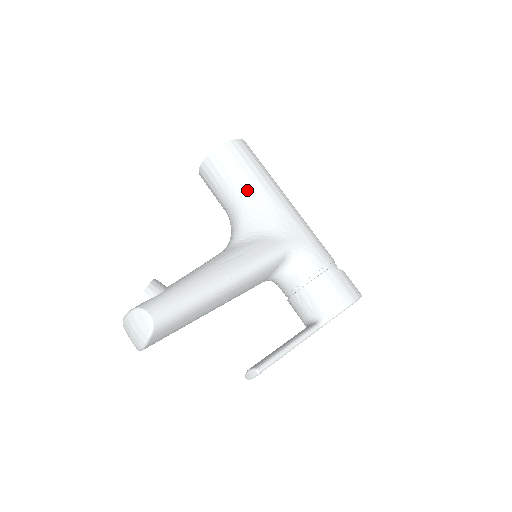
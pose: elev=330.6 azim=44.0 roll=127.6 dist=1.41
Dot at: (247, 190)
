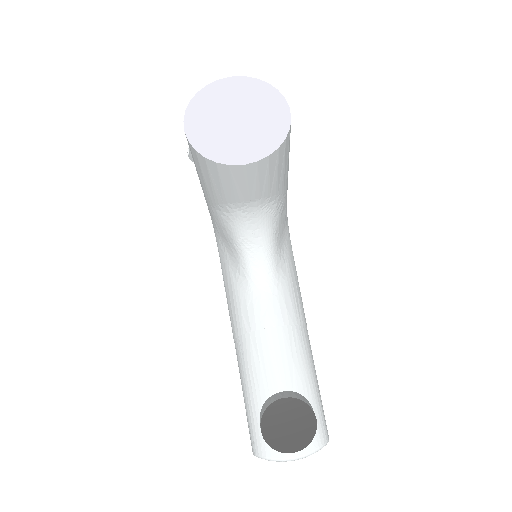
Dot at: (282, 191)
